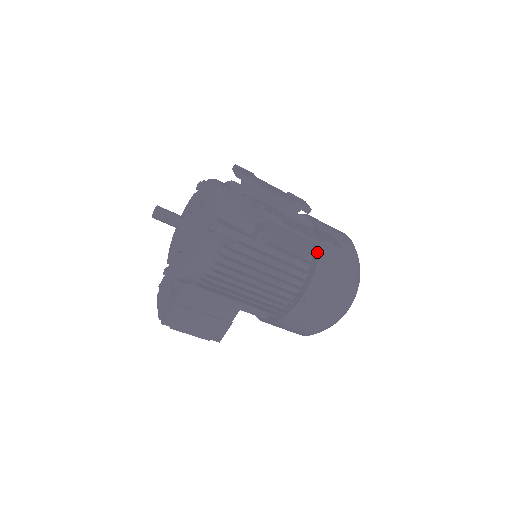
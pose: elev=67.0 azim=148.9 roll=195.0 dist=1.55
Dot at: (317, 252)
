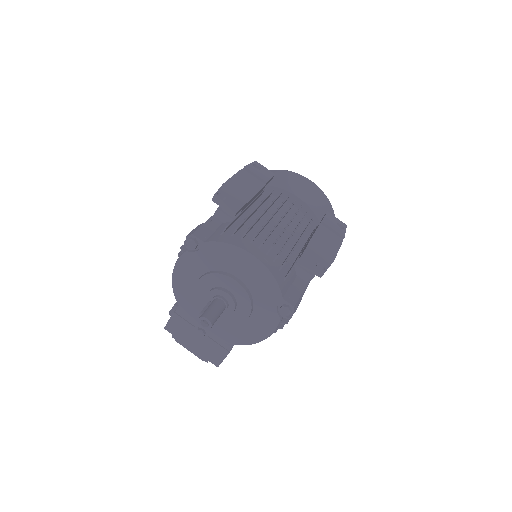
Dot at: occluded
